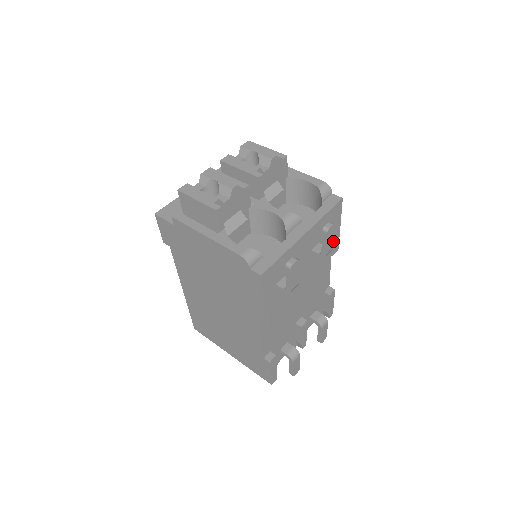
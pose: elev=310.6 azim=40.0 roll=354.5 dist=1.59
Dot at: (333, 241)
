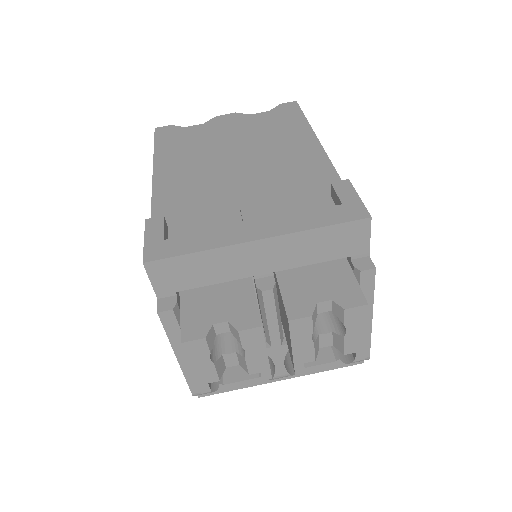
Dot at: occluded
